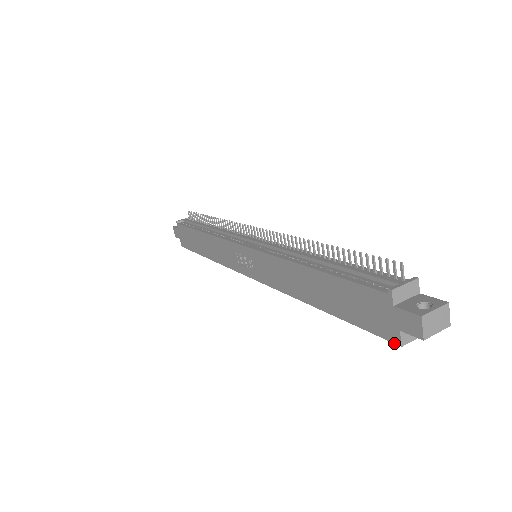
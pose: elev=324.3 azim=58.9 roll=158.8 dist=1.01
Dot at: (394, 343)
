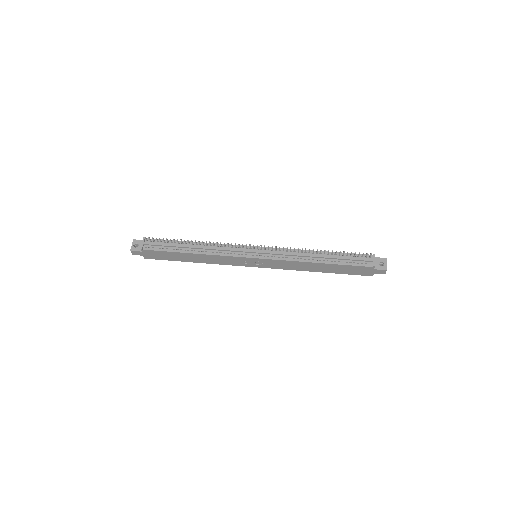
Dot at: occluded
